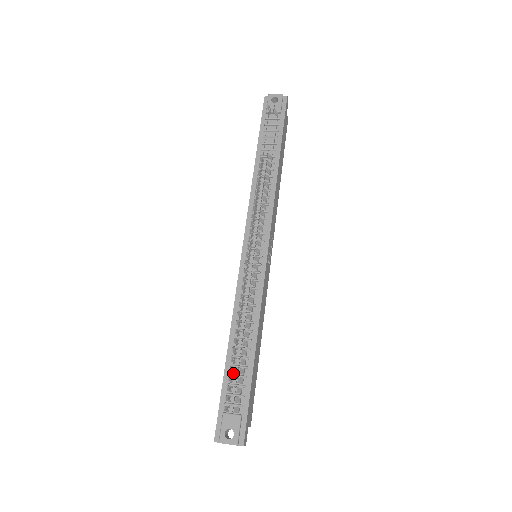
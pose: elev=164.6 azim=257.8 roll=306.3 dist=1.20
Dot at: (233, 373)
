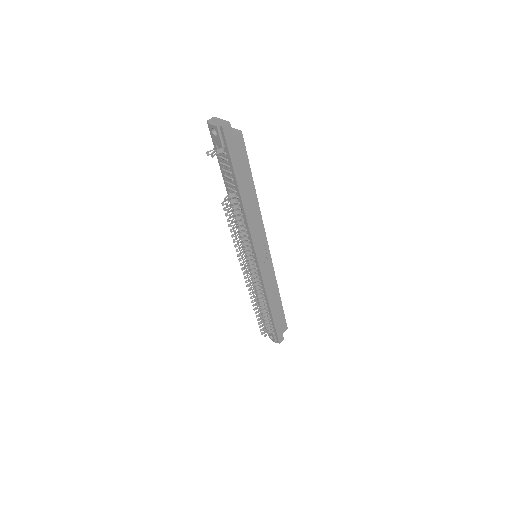
Dot at: occluded
